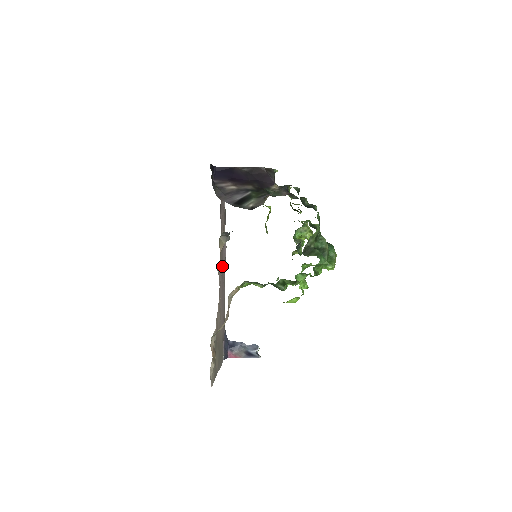
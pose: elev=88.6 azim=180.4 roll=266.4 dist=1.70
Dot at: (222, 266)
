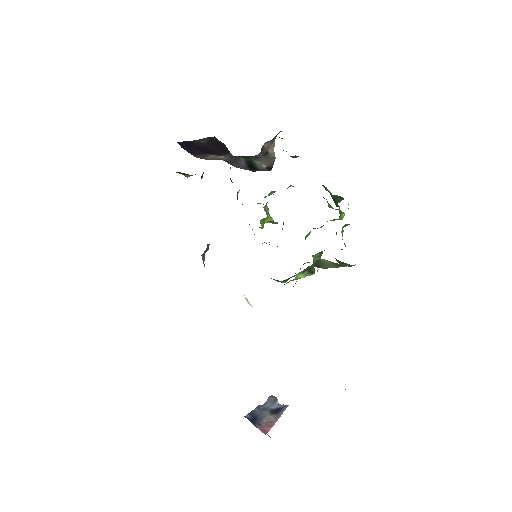
Dot at: occluded
